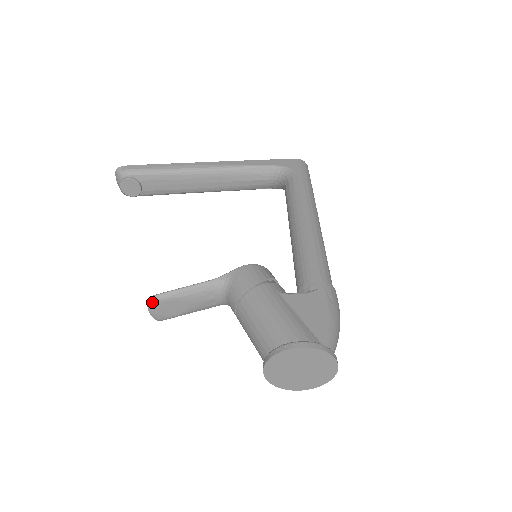
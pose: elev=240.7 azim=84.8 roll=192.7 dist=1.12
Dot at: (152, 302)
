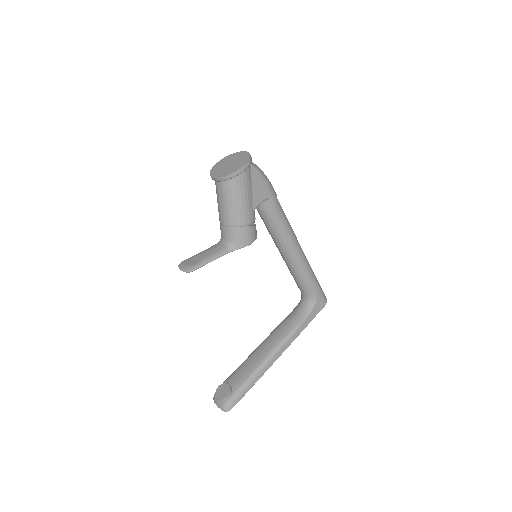
Dot at: (180, 264)
